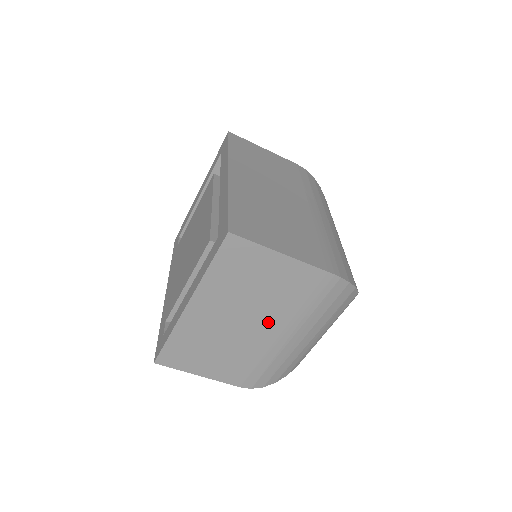
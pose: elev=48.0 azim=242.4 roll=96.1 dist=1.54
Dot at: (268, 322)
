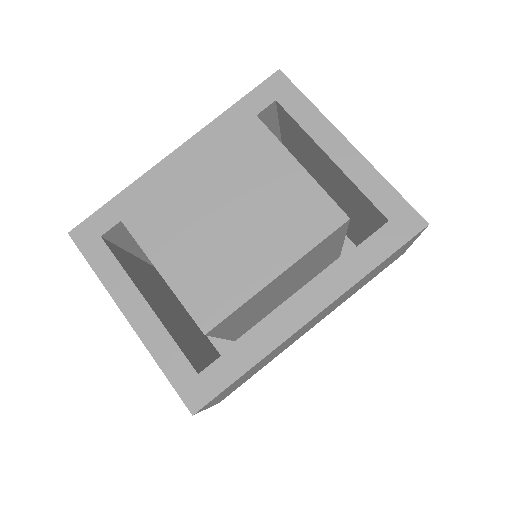
Dot at: occluded
